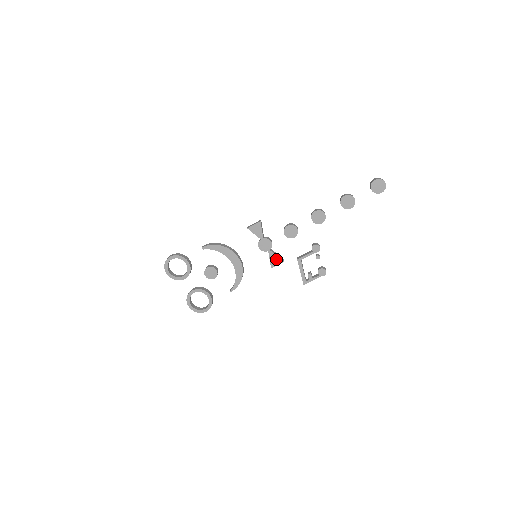
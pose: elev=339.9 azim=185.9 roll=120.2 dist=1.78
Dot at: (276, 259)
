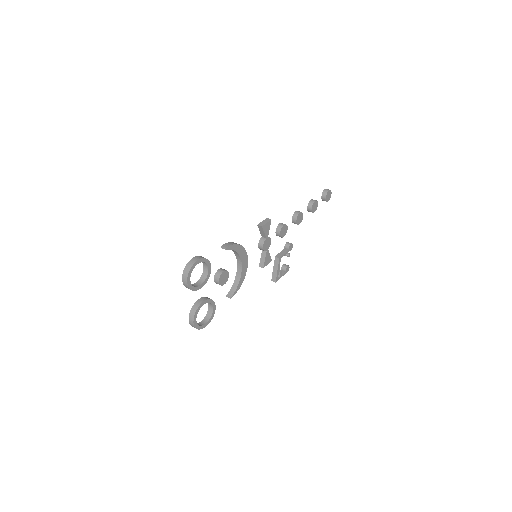
Dot at: (269, 258)
